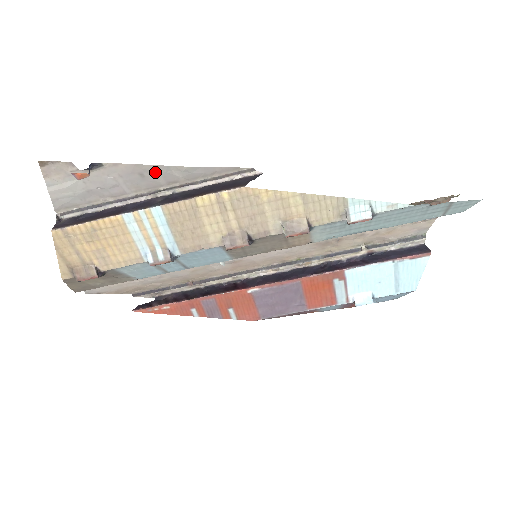
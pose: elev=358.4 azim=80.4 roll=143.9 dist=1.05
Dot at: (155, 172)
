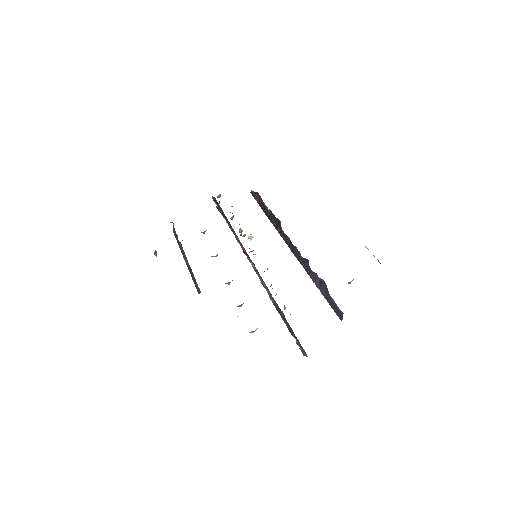
Dot at: occluded
